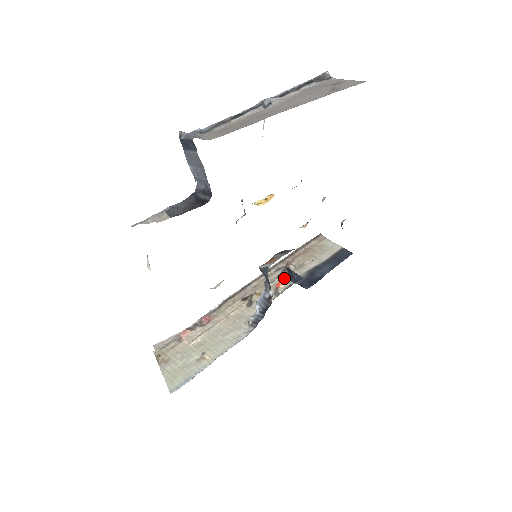
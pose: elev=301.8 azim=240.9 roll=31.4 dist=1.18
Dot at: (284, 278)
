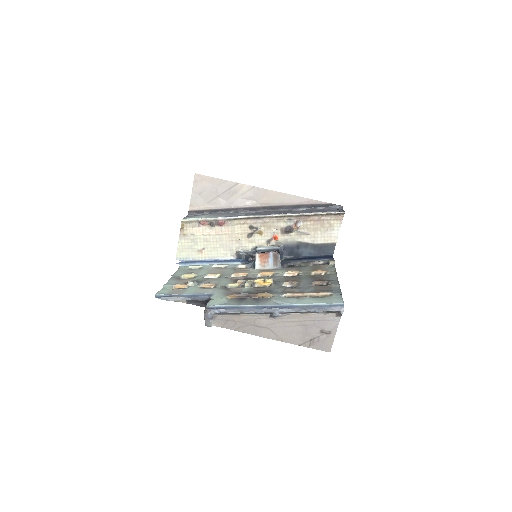
Dot at: (283, 234)
